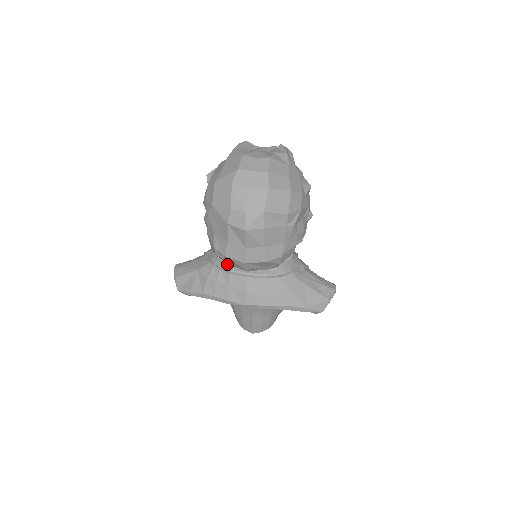
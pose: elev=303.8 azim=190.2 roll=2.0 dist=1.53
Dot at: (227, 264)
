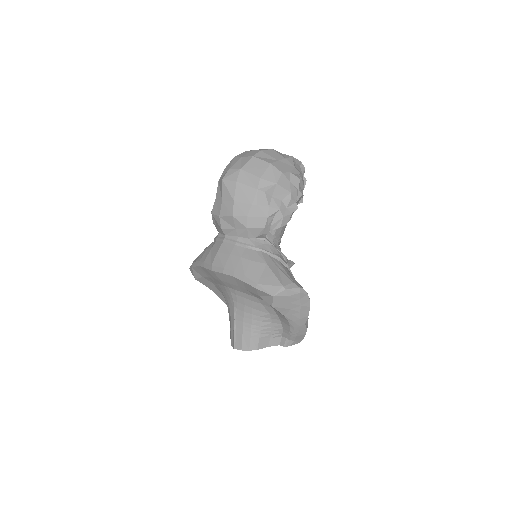
Dot at: (218, 234)
